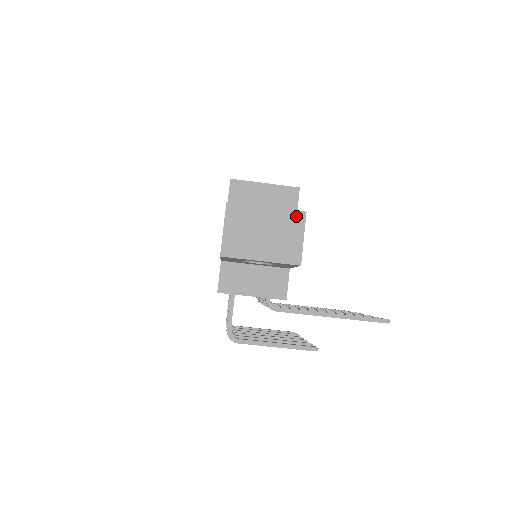
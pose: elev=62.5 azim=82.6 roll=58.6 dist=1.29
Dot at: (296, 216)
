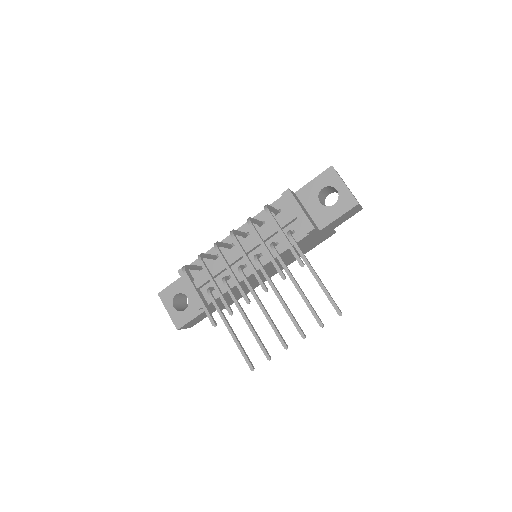
Dot at: occluded
